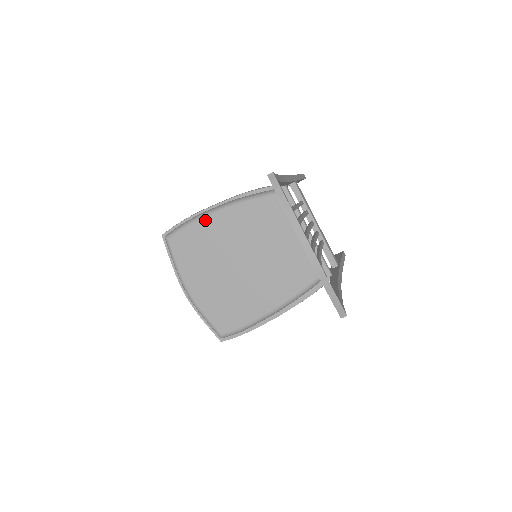
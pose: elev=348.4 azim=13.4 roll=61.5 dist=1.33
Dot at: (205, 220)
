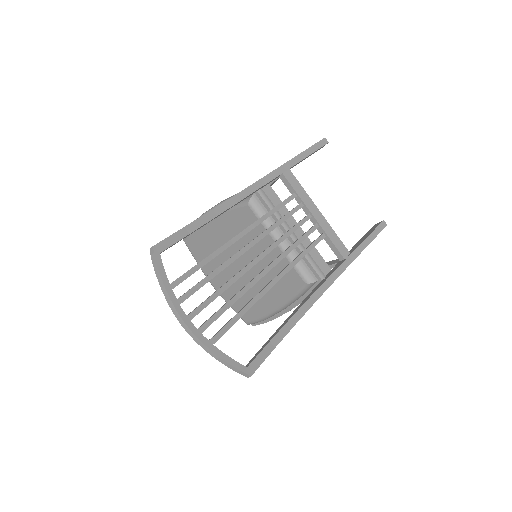
Dot at: (203, 226)
